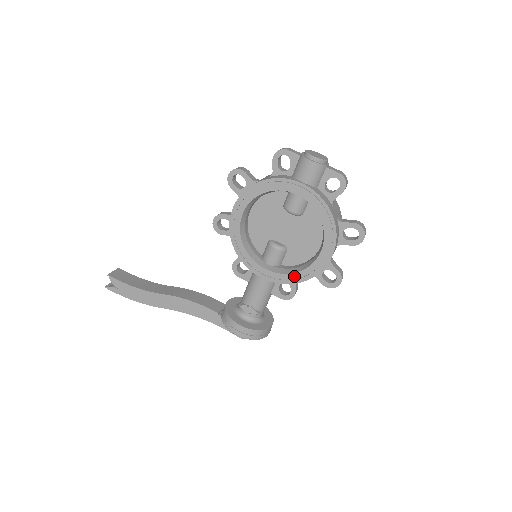
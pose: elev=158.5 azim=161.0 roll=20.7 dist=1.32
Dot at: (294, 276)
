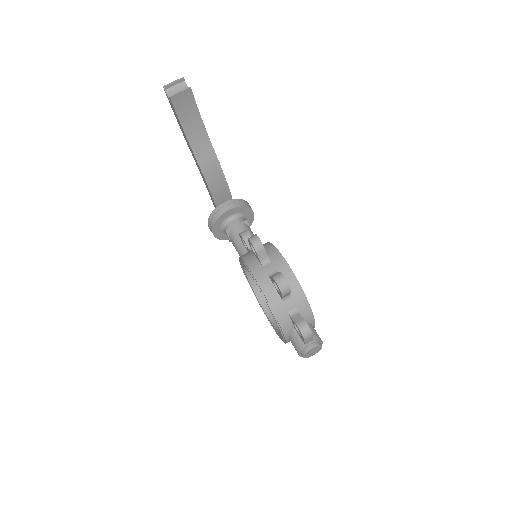
Dot at: (252, 288)
